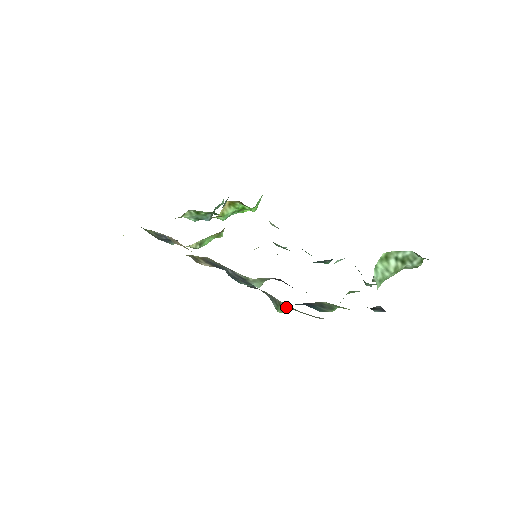
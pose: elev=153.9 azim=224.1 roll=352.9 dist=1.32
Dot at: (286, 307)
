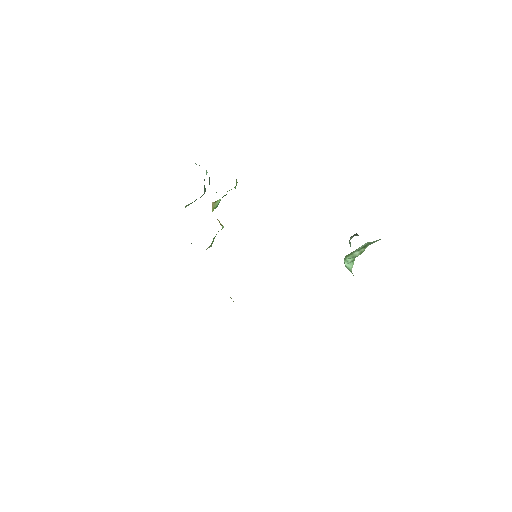
Dot at: occluded
